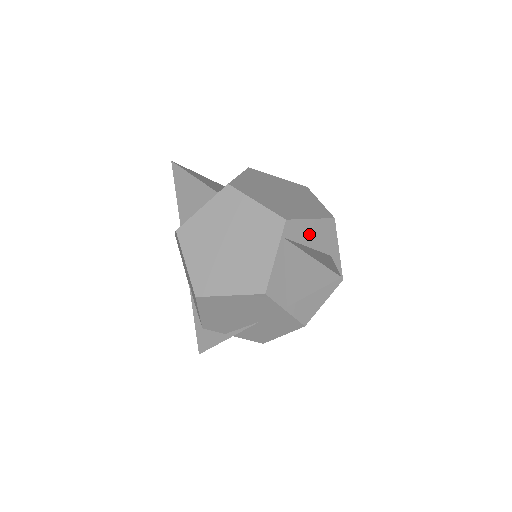
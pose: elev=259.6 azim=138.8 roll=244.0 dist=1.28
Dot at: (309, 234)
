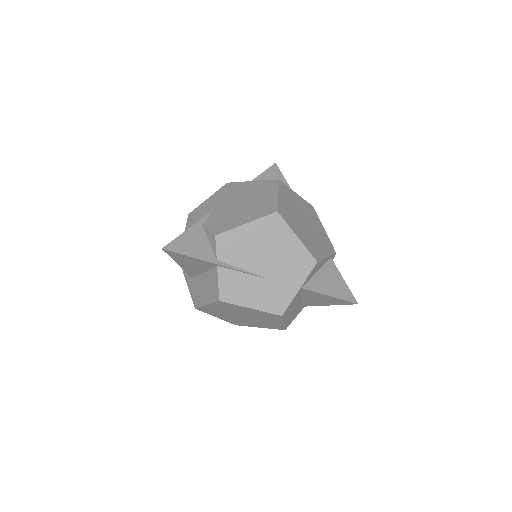
Dot at: occluded
